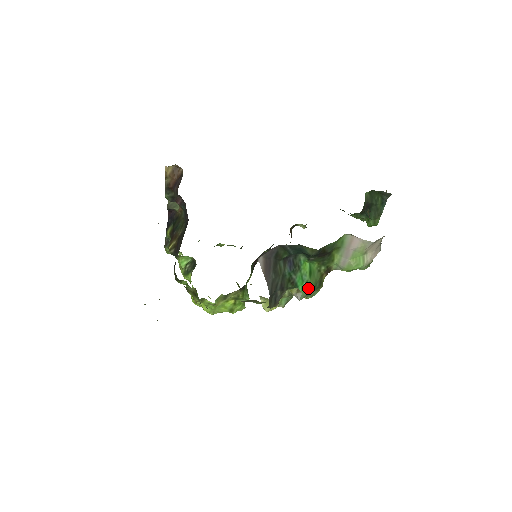
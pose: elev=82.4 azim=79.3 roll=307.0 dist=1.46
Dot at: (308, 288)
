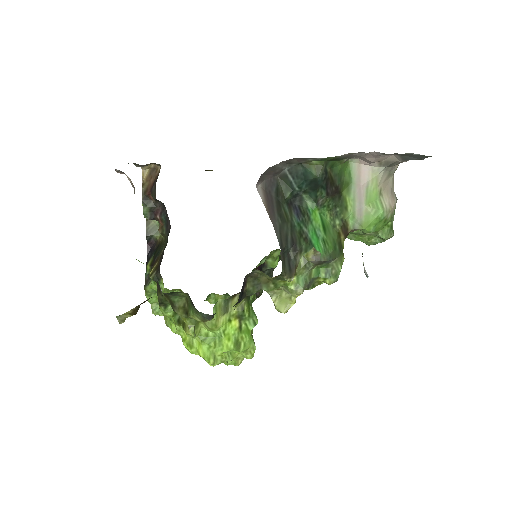
Dot at: (327, 249)
